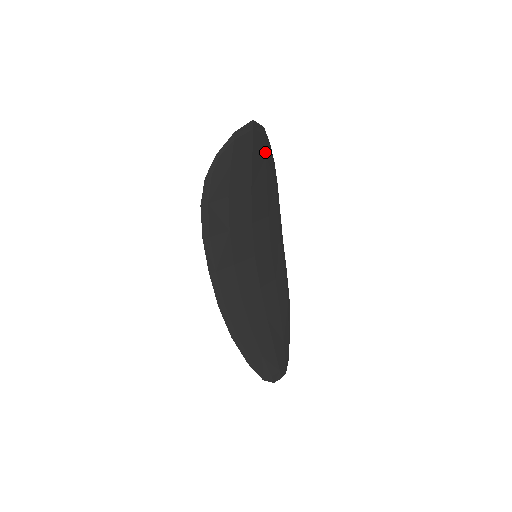
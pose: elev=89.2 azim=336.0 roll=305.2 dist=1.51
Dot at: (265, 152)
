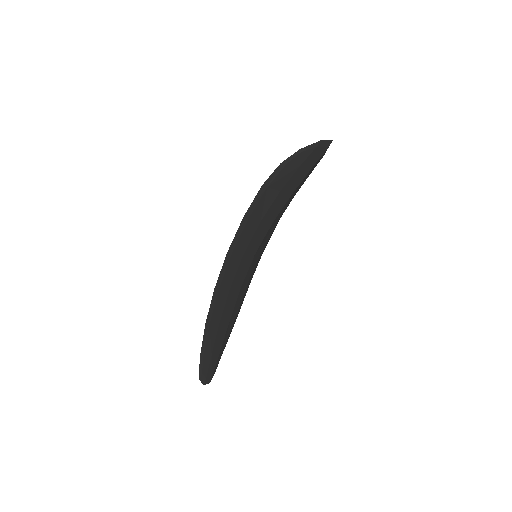
Dot at: occluded
